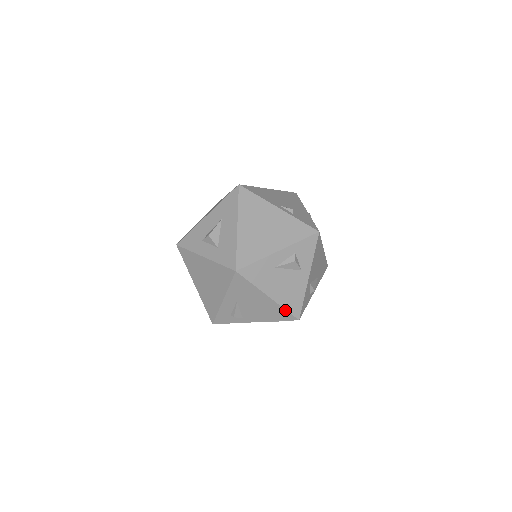
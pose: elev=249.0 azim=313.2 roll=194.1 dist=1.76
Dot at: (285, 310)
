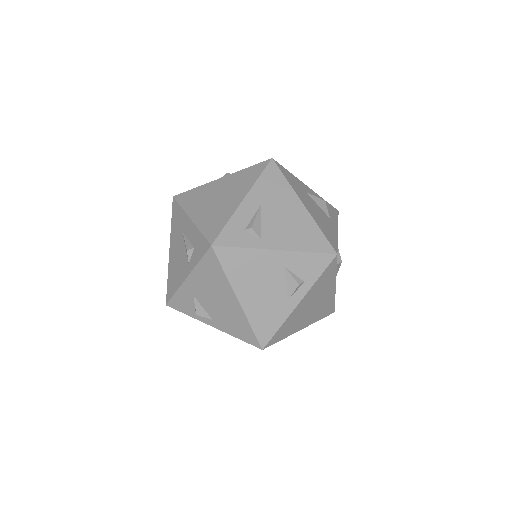
Dot at: (320, 232)
